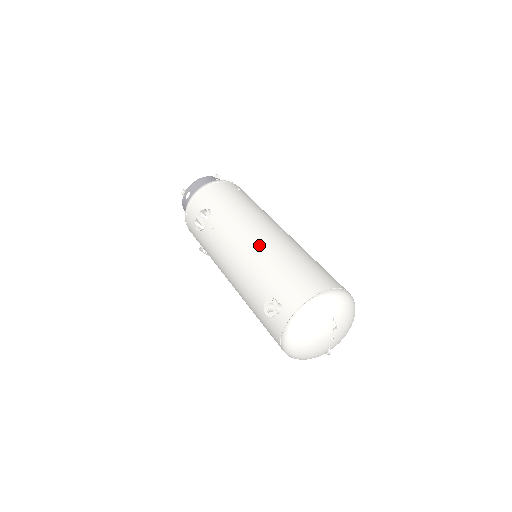
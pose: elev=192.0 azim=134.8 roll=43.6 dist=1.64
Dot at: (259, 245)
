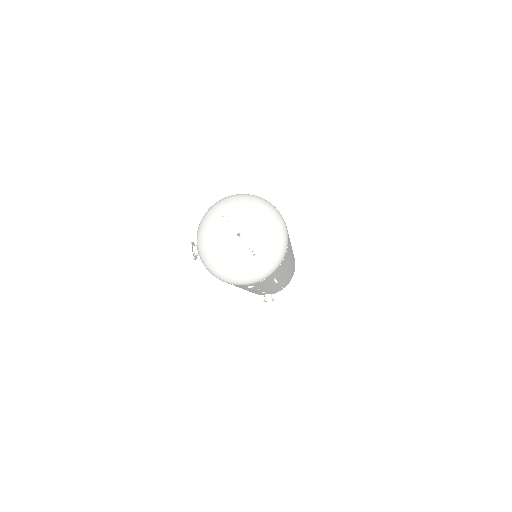
Dot at: occluded
